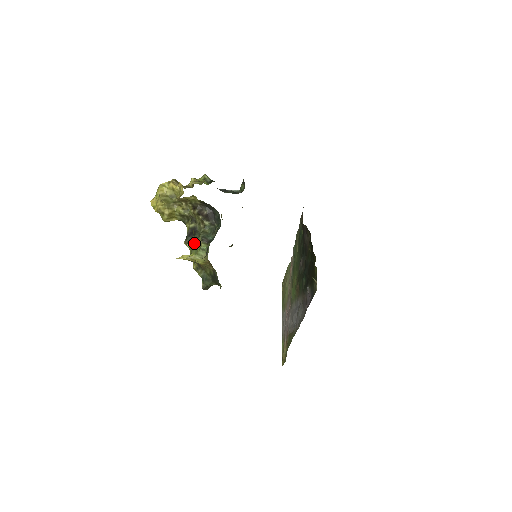
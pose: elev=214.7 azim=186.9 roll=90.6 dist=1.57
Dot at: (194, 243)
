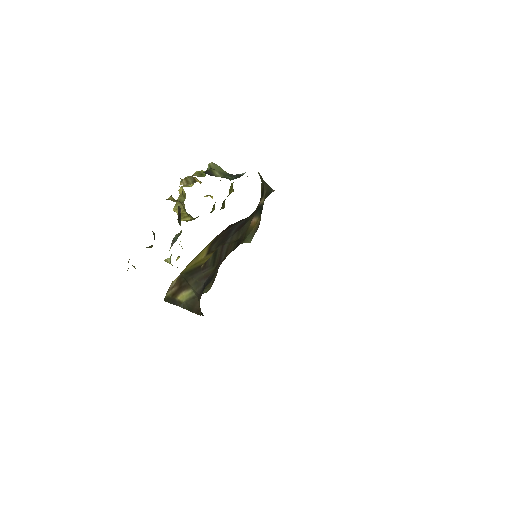
Dot at: occluded
